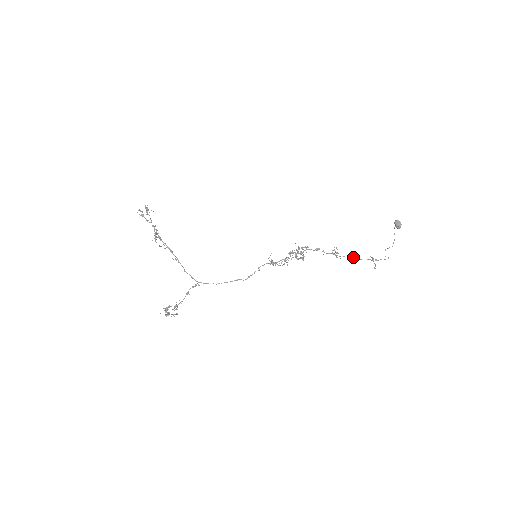
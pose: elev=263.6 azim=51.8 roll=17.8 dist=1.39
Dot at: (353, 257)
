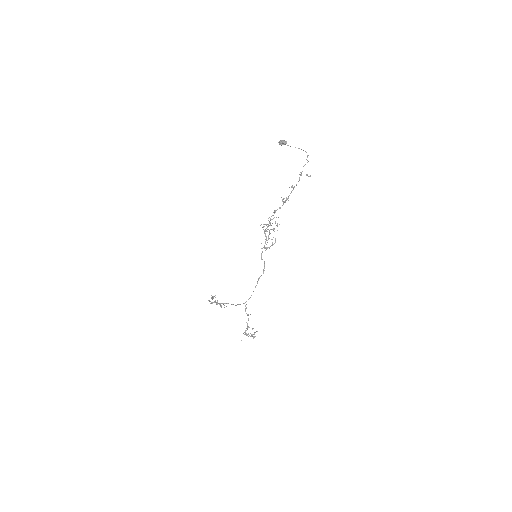
Dot at: (293, 189)
